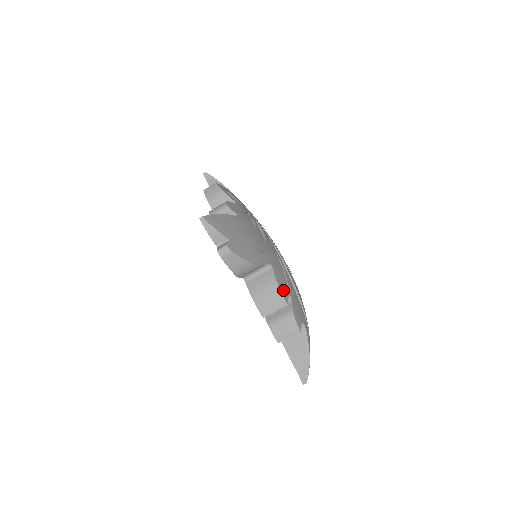
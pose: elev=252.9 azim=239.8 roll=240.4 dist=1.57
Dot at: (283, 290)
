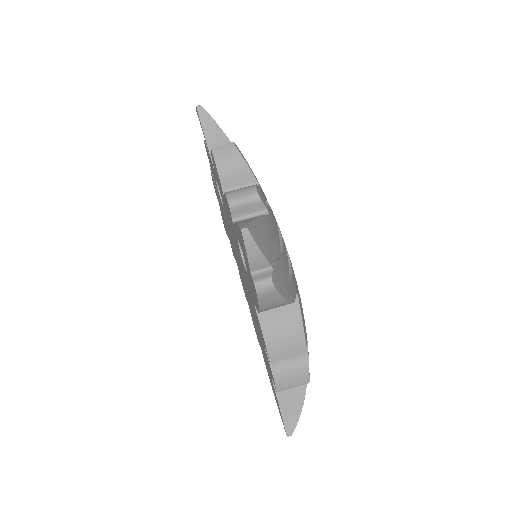
Dot at: (305, 330)
